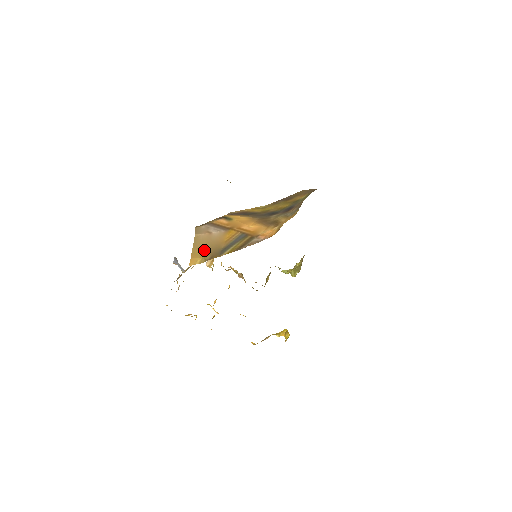
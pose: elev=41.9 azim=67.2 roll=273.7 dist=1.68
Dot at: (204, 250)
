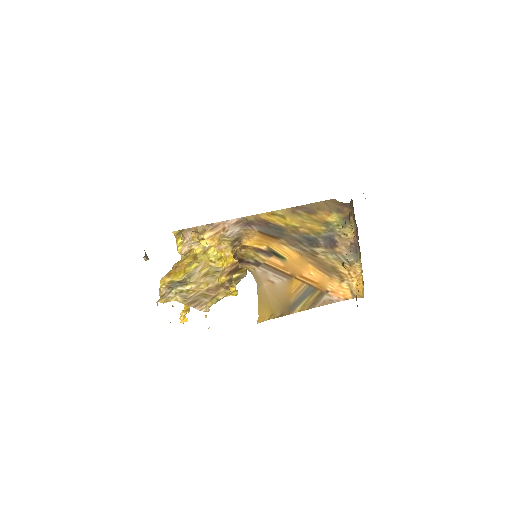
Dot at: (272, 305)
